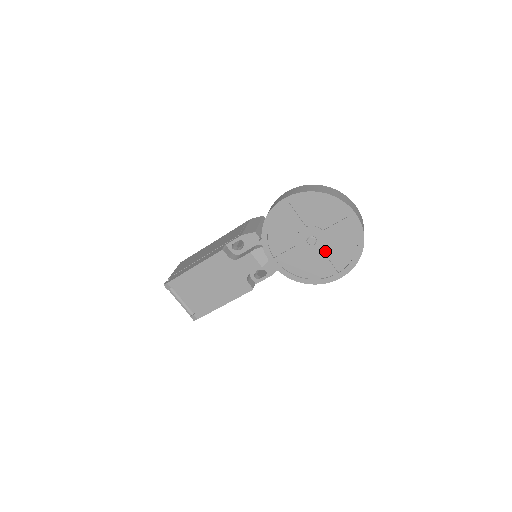
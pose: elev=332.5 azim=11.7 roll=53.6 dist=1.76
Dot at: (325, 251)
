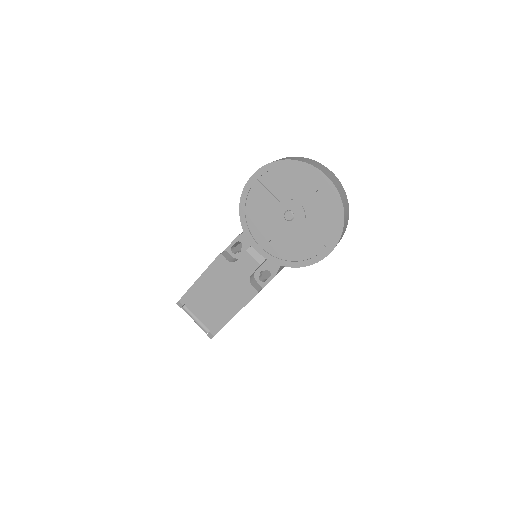
Dot at: (306, 225)
